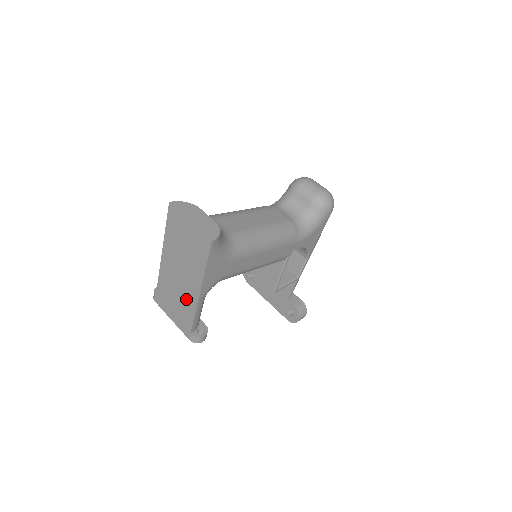
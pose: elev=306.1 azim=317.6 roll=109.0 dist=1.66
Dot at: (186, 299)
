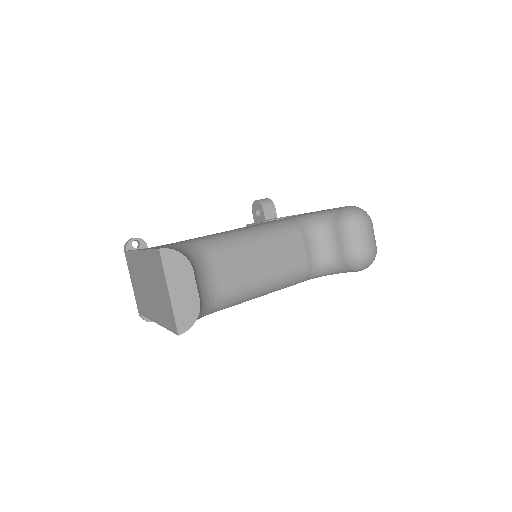
Dot at: (146, 302)
